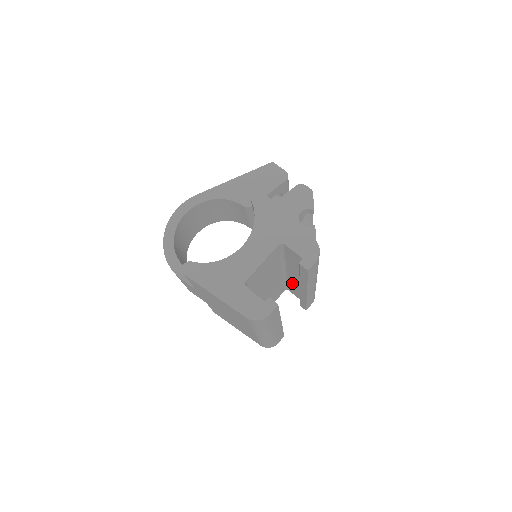
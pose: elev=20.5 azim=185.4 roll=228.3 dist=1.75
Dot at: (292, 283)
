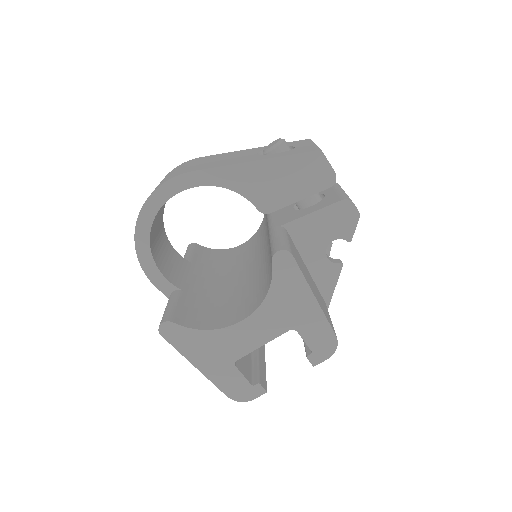
Dot at: occluded
